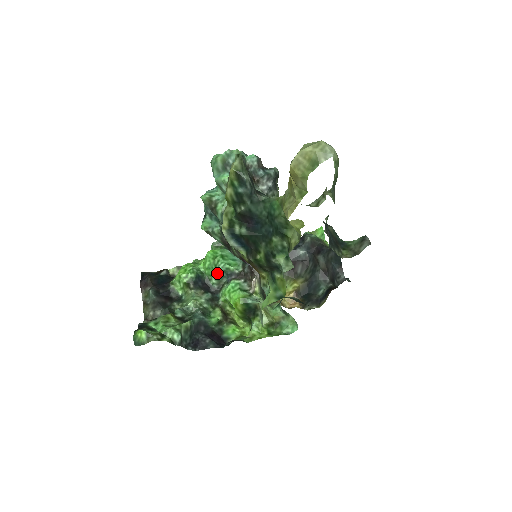
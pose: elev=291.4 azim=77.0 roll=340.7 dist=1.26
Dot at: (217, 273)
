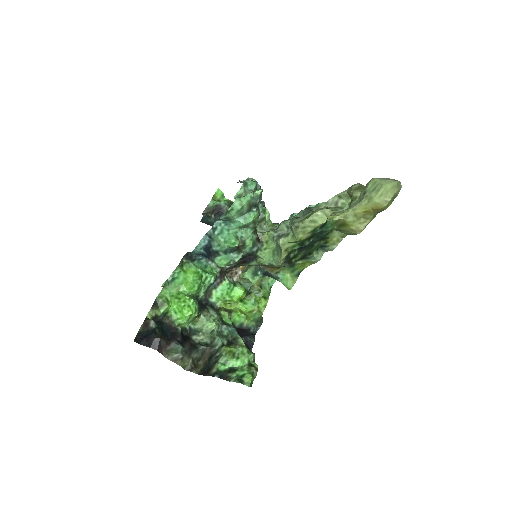
Dot at: (205, 287)
